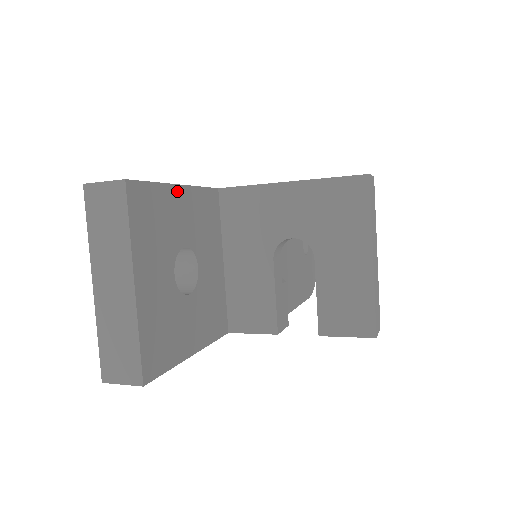
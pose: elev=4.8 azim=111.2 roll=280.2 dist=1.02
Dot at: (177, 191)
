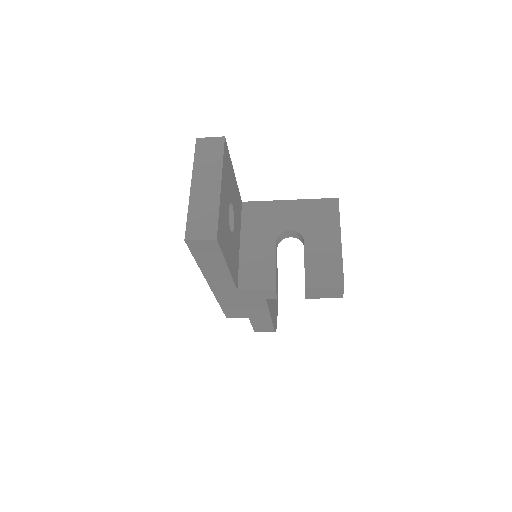
Dot at: (233, 173)
